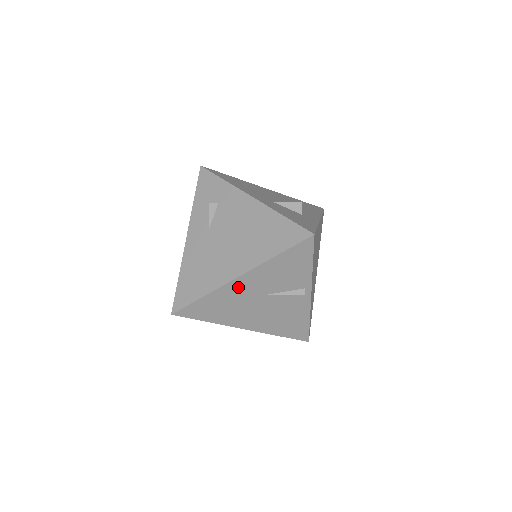
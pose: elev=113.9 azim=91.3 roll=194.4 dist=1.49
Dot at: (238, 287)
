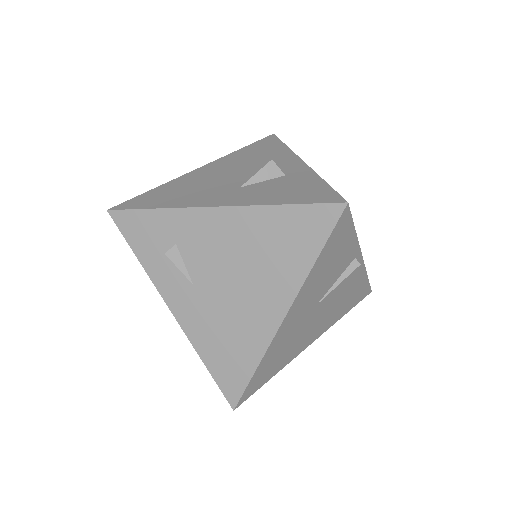
Dot at: (288, 325)
